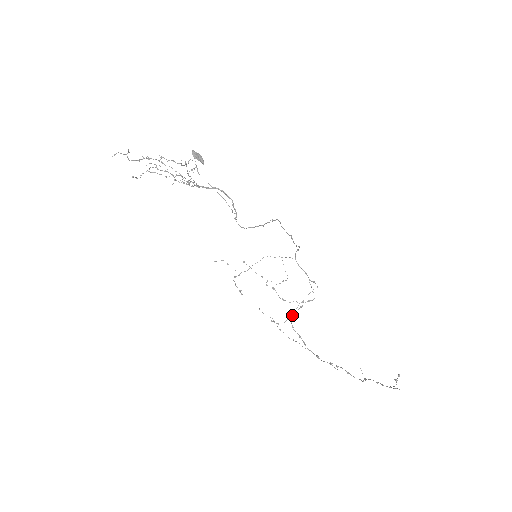
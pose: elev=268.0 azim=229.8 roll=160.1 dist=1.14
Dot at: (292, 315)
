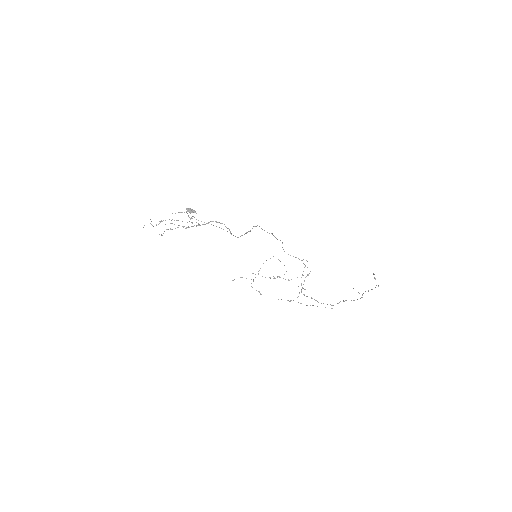
Dot at: occluded
